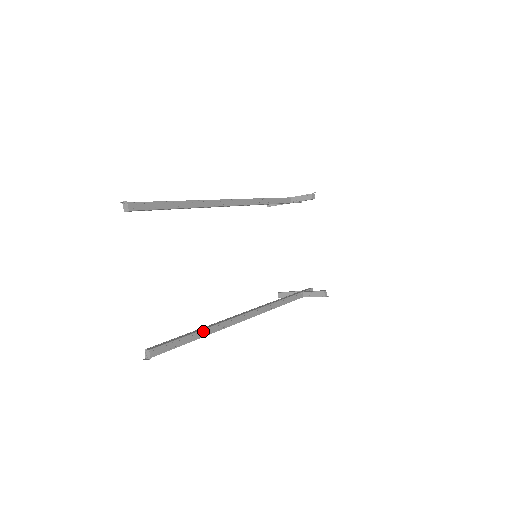
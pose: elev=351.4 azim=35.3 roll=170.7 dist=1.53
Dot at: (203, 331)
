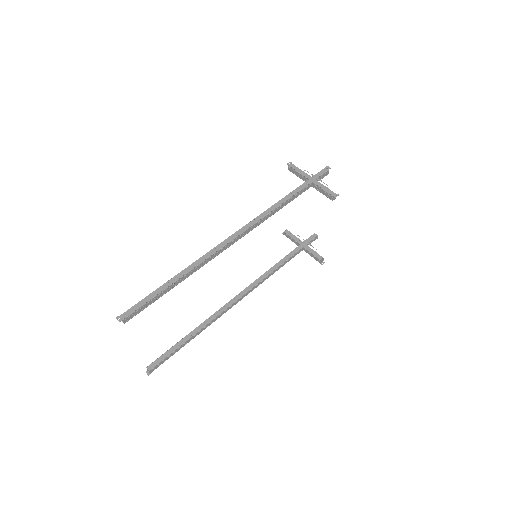
Dot at: (195, 335)
